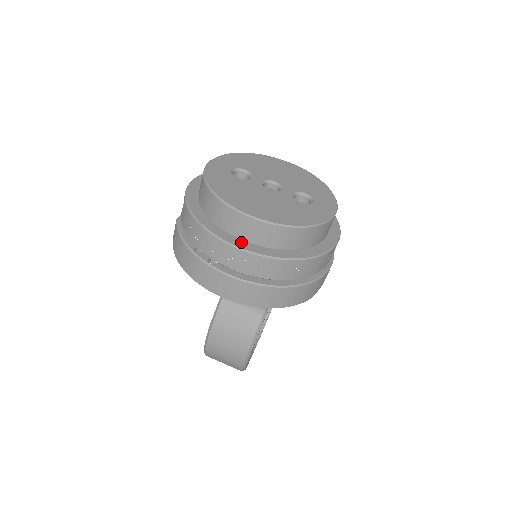
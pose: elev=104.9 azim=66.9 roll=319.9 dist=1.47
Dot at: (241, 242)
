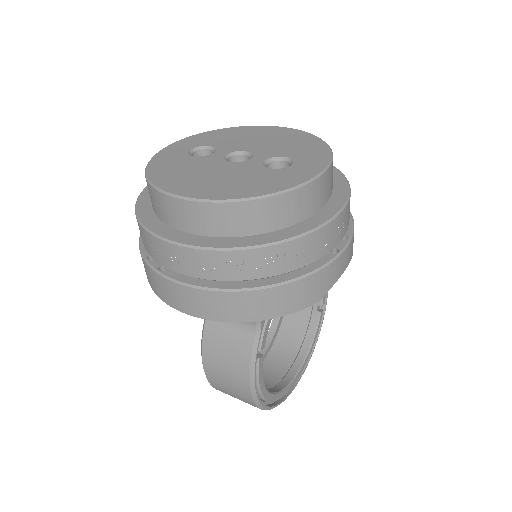
Dot at: (183, 235)
